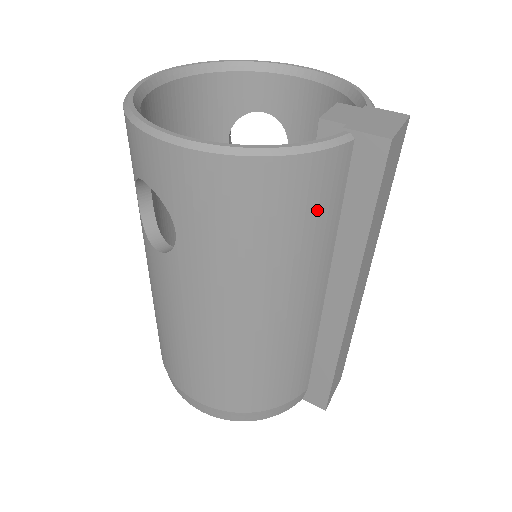
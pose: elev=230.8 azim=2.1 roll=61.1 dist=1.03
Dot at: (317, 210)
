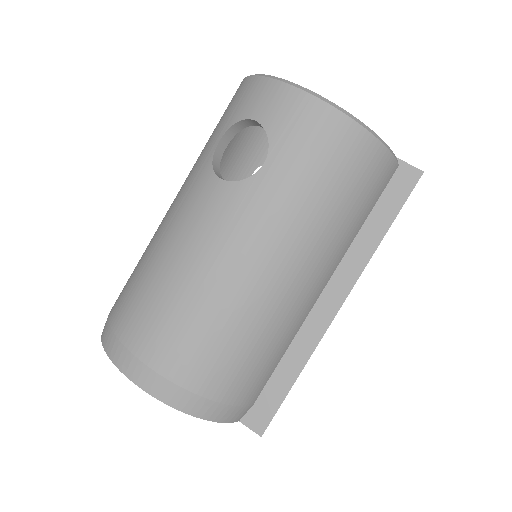
Dot at: (366, 196)
